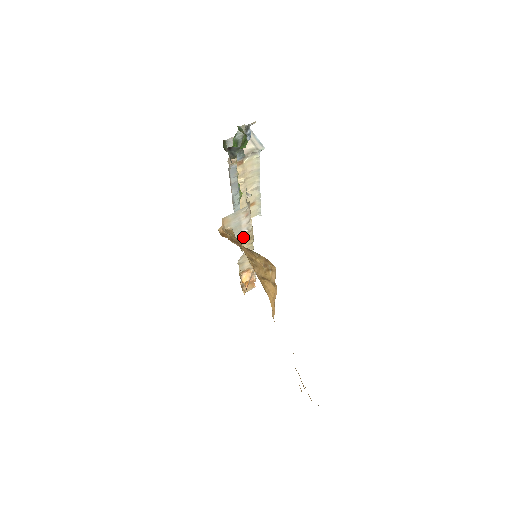
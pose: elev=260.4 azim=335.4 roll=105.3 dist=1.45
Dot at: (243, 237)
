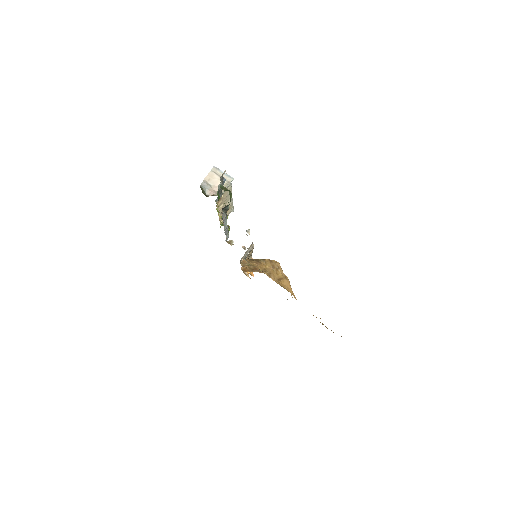
Dot at: (248, 254)
